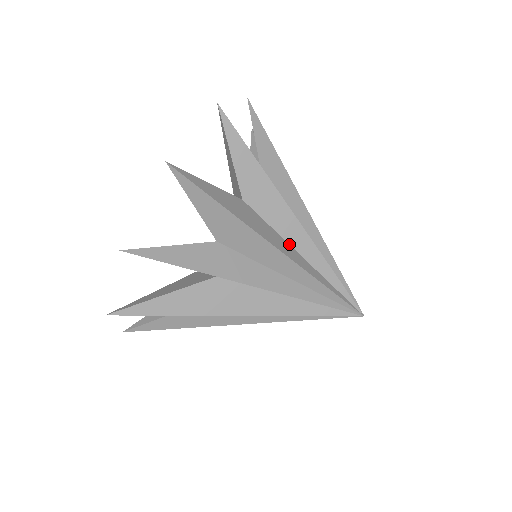
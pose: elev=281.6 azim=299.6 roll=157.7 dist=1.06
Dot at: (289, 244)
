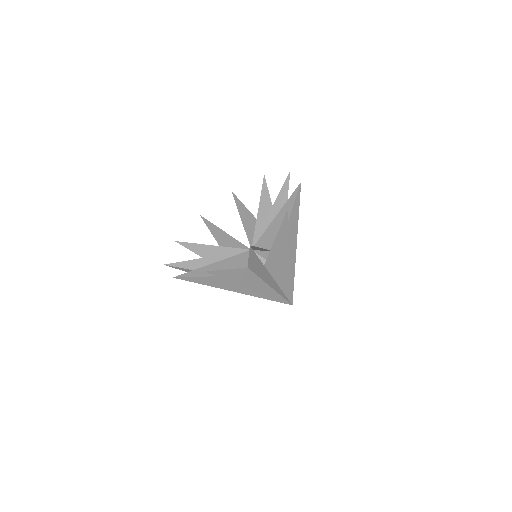
Dot at: (265, 282)
